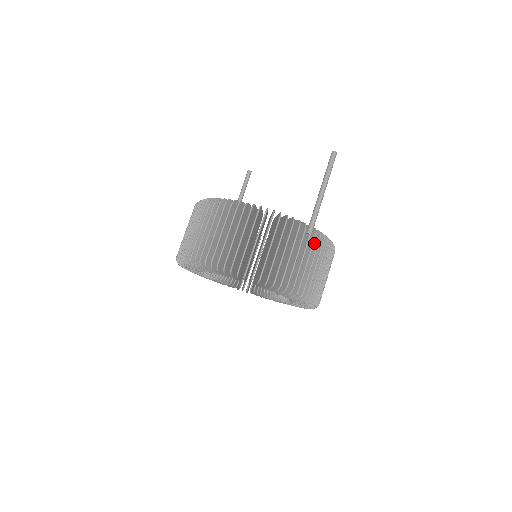
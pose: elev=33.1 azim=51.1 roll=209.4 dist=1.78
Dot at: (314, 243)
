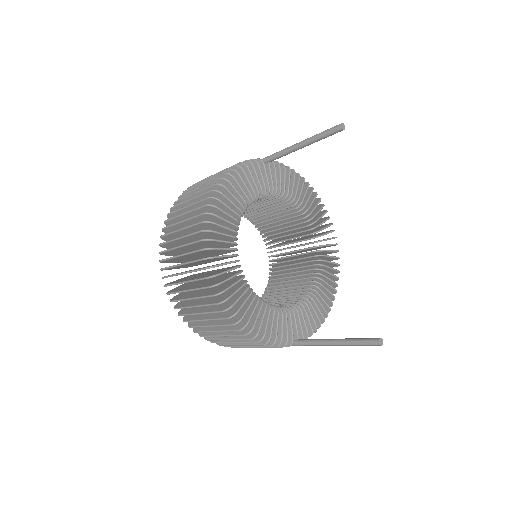
Dot at: occluded
